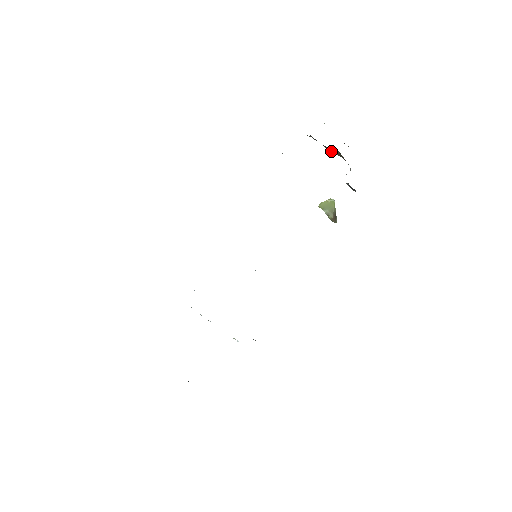
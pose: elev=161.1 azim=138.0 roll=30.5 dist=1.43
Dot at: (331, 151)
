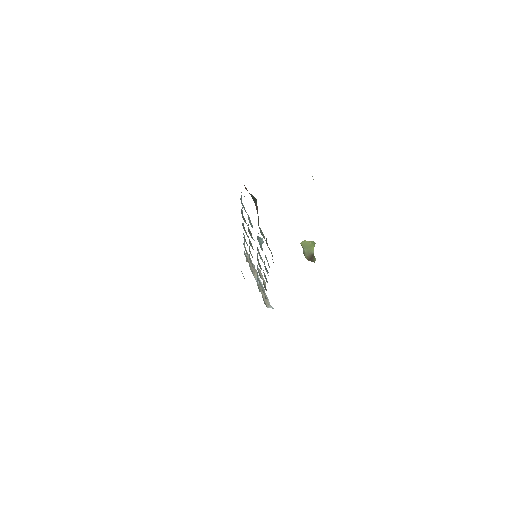
Dot at: occluded
